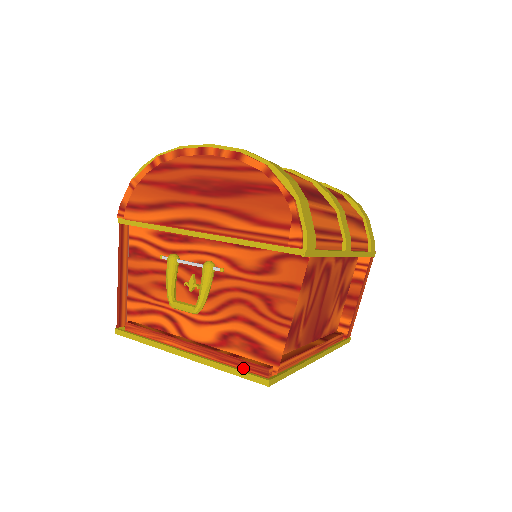
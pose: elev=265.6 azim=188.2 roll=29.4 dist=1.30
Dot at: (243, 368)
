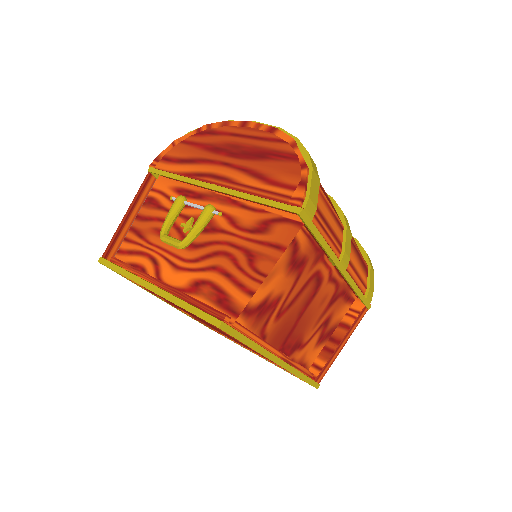
Dot at: occluded
